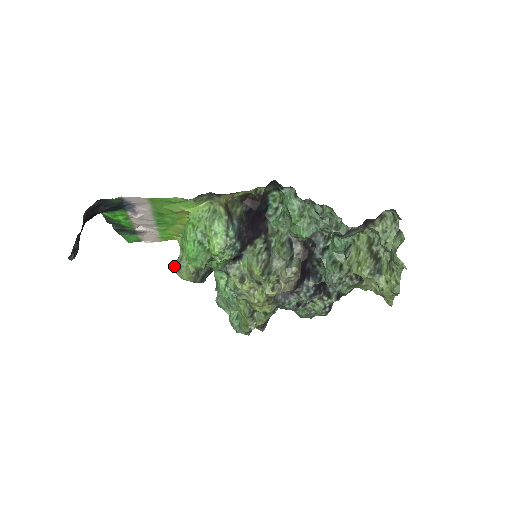
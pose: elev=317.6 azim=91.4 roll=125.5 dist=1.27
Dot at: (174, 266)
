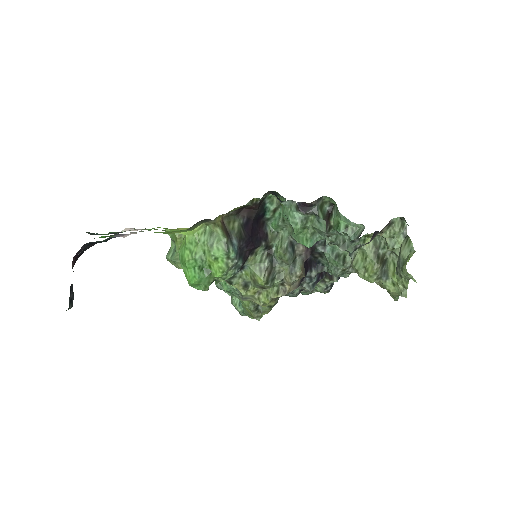
Dot at: (168, 258)
